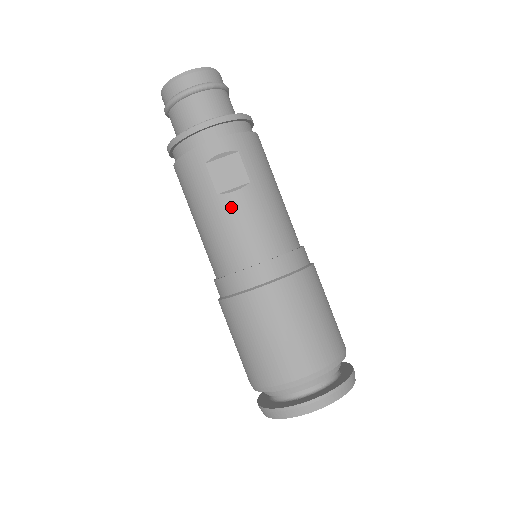
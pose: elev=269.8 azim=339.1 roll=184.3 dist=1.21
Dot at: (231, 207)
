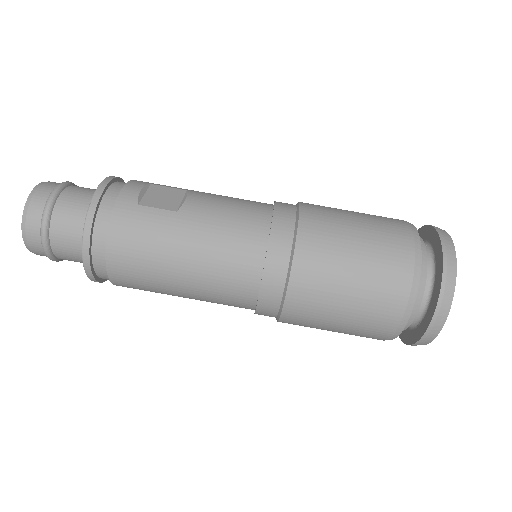
Dot at: (199, 207)
